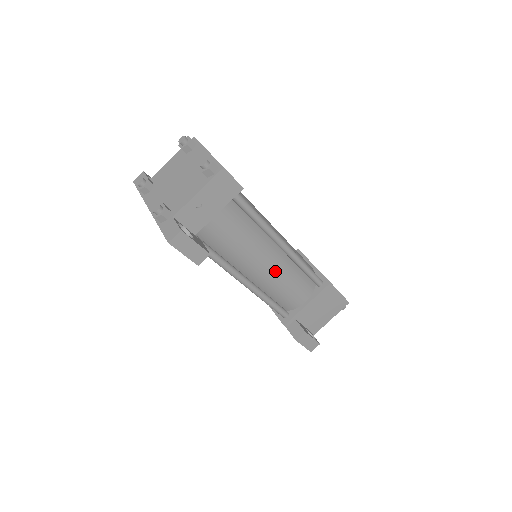
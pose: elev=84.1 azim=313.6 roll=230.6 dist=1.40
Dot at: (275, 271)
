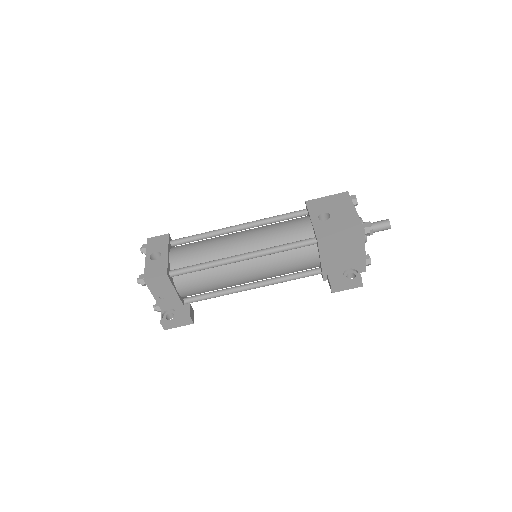
Dot at: (261, 271)
